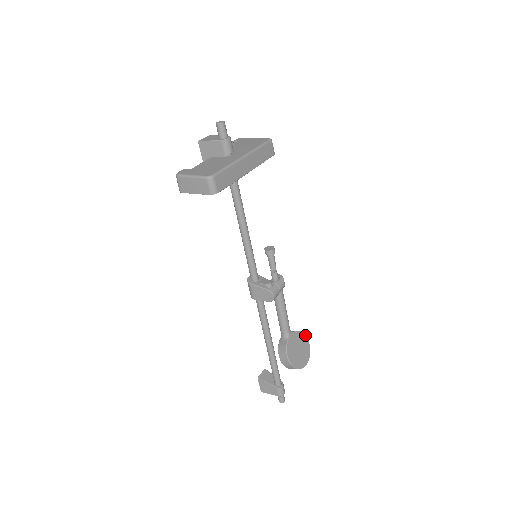
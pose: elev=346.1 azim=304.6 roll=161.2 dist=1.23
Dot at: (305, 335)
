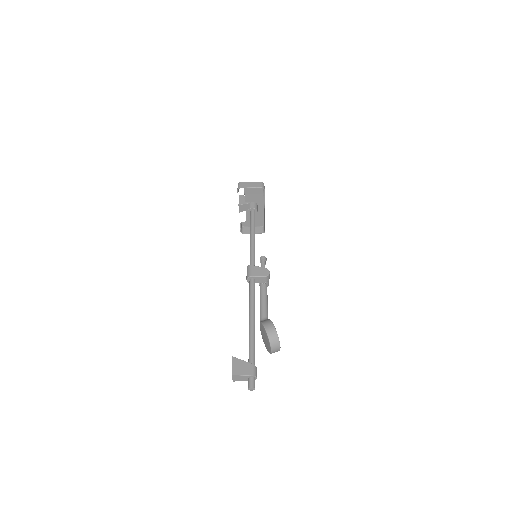
Dot at: occluded
